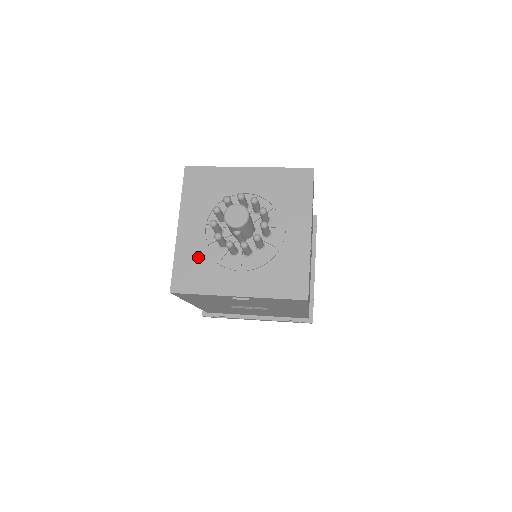
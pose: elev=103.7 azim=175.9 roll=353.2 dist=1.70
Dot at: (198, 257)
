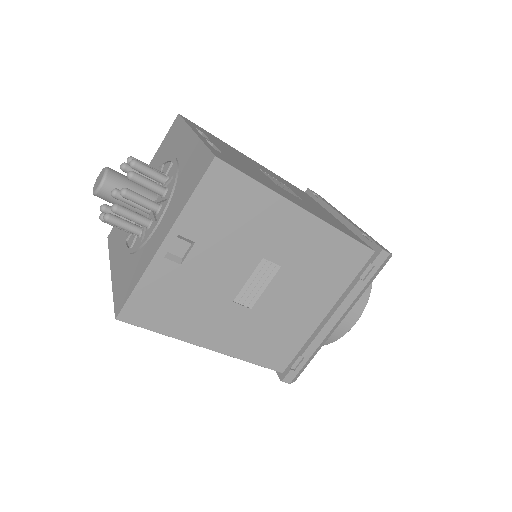
Dot at: (127, 266)
